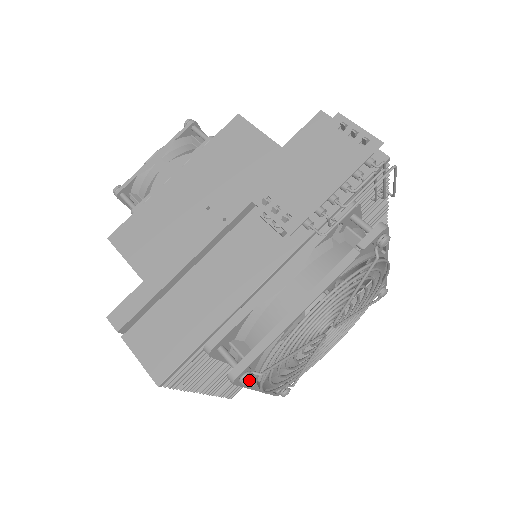
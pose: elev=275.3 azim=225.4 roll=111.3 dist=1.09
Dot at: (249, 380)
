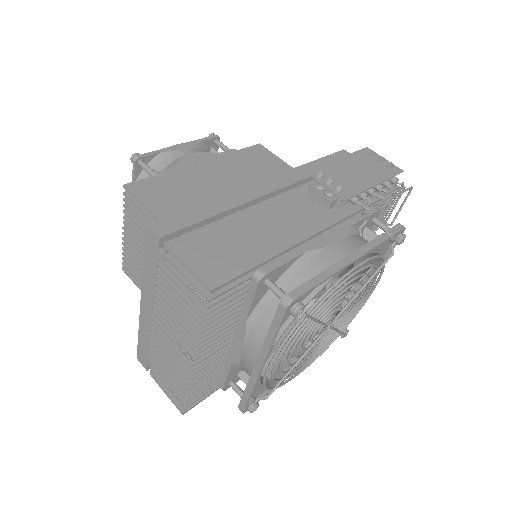
Dot at: (302, 309)
